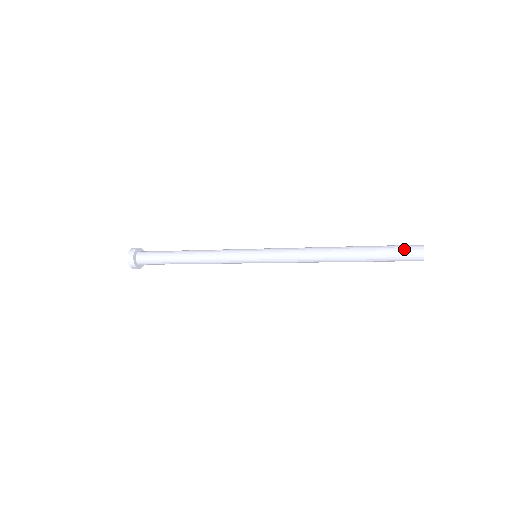
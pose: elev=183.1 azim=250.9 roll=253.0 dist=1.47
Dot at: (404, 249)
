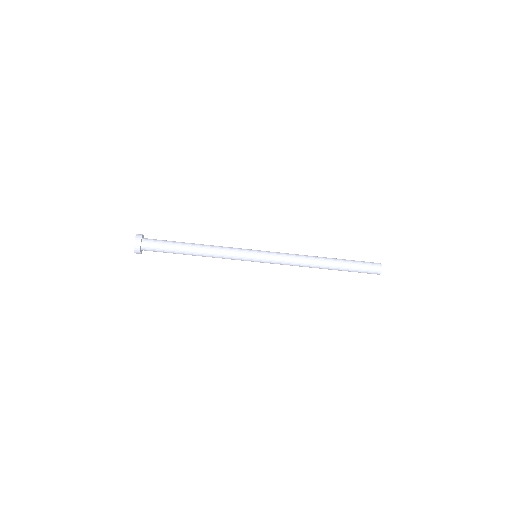
Dot at: (369, 262)
